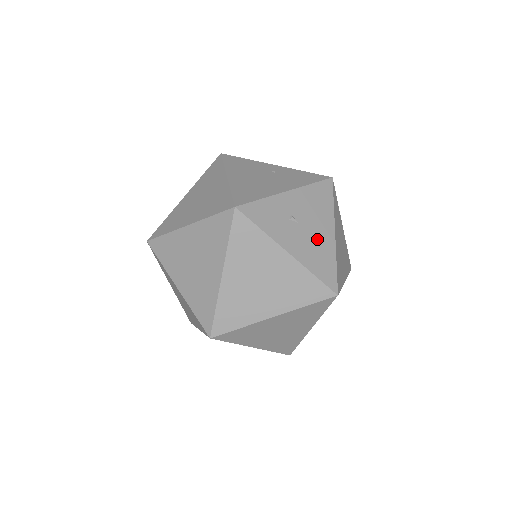
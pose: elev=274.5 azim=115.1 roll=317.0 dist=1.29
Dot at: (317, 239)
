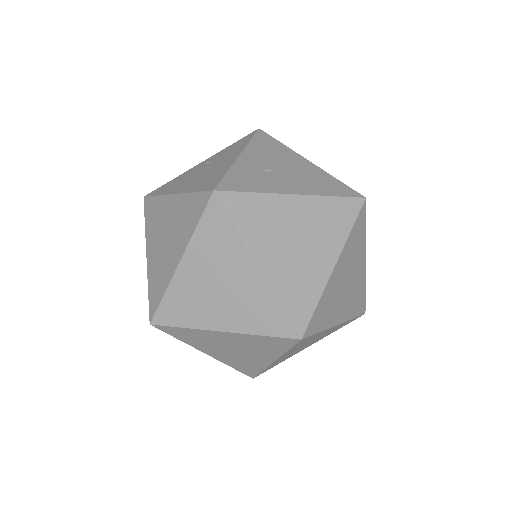
Dot at: (302, 172)
